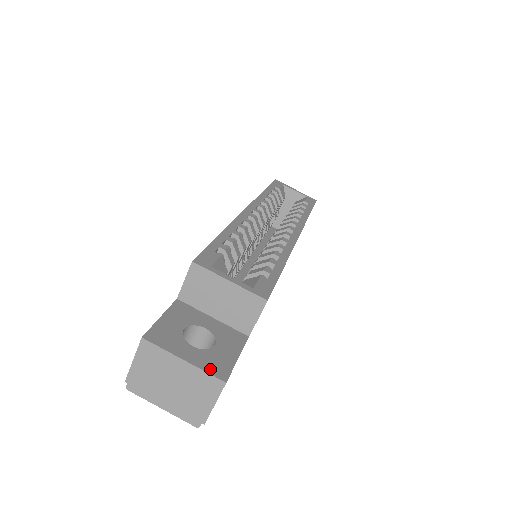
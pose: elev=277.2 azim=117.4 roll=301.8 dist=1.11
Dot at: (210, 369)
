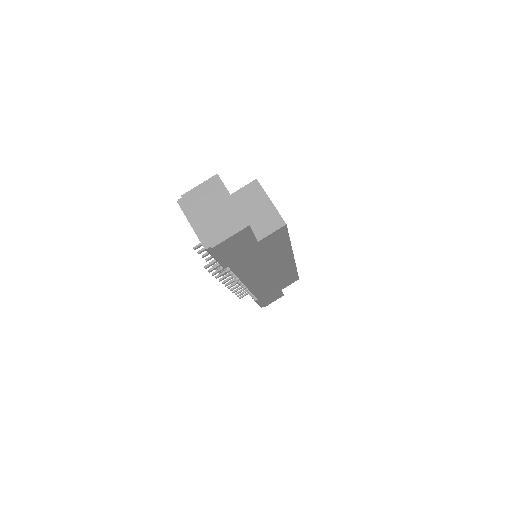
Dot at: (243, 215)
